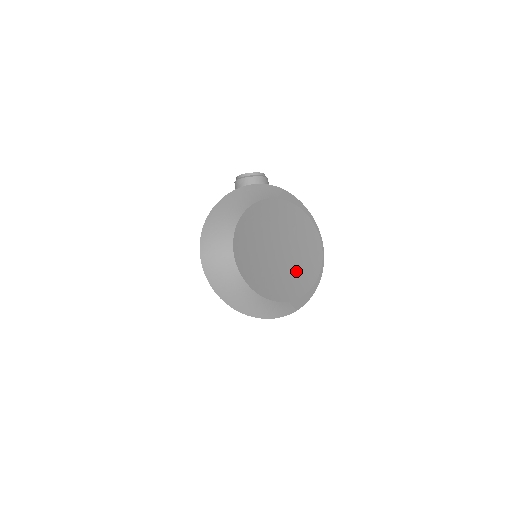
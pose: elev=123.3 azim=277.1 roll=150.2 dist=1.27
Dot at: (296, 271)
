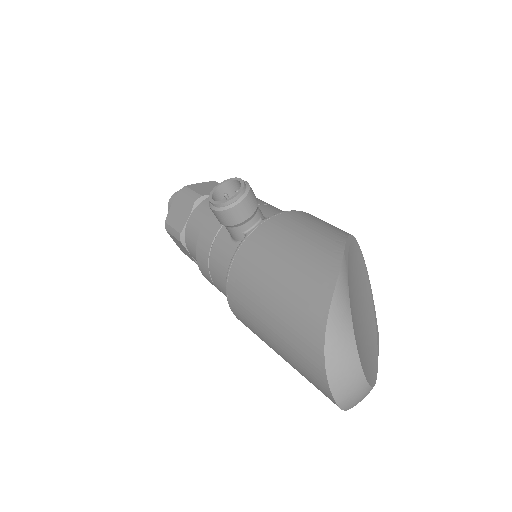
Dot at: (366, 305)
